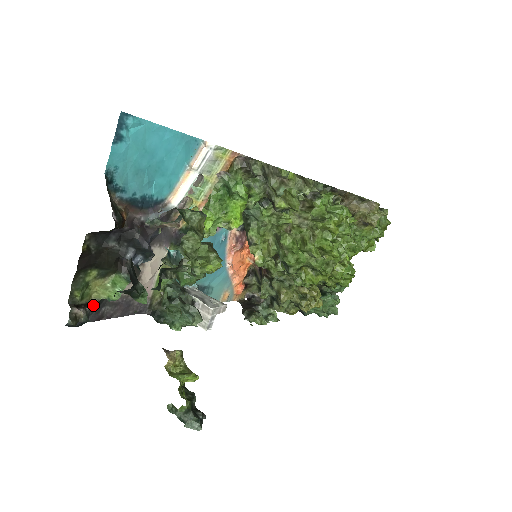
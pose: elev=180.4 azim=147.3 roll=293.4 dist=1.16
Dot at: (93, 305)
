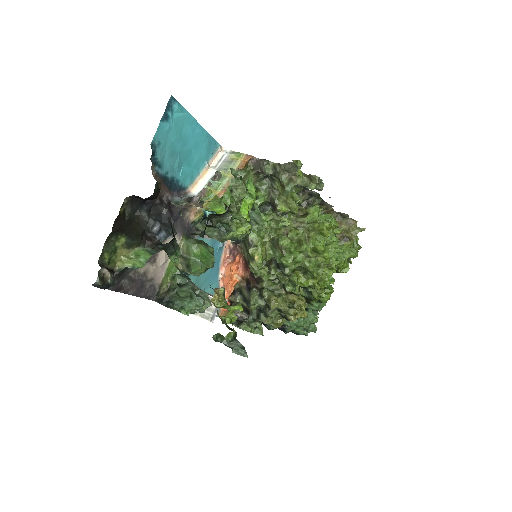
Dot at: (116, 273)
